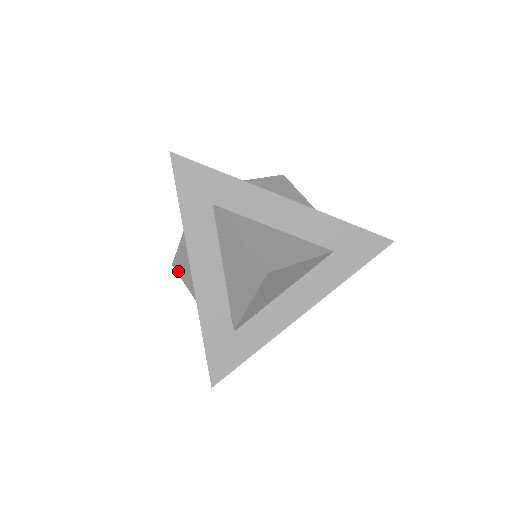
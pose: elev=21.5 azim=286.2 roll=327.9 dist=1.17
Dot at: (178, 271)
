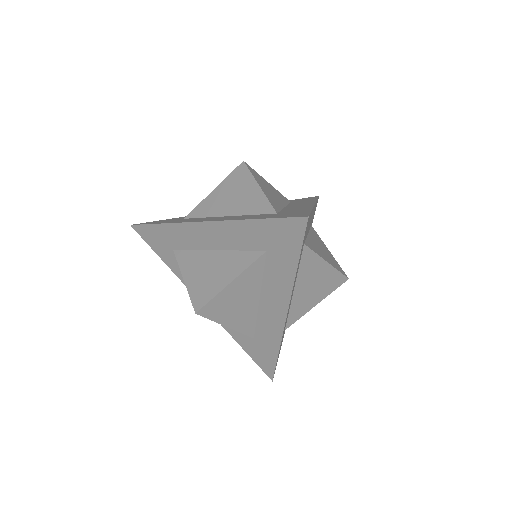
Dot at: occluded
